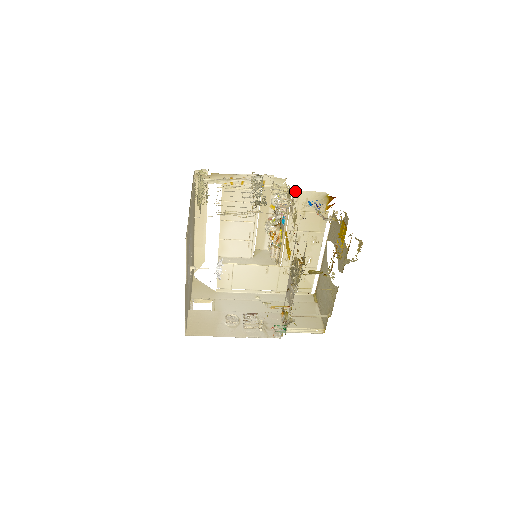
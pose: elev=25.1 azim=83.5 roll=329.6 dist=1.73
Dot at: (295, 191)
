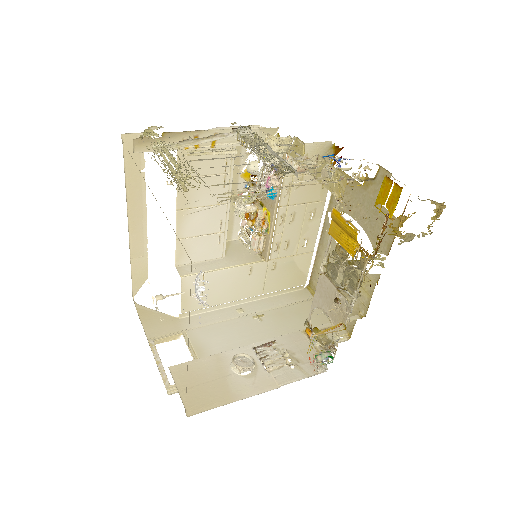
Dot at: occluded
